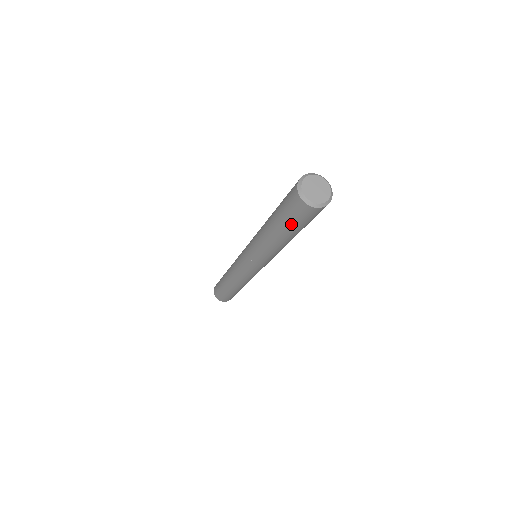
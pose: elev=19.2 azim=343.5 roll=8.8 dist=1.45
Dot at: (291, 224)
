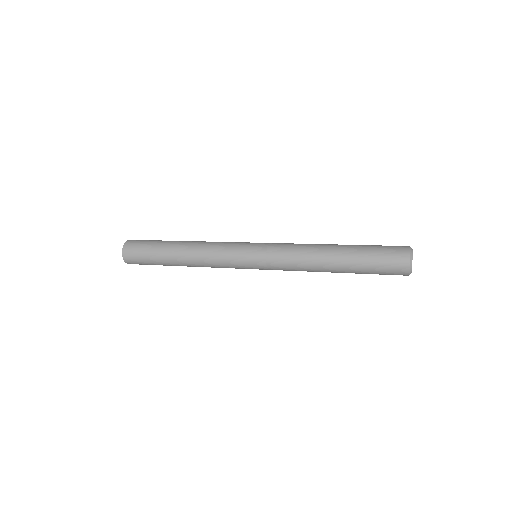
Dot at: occluded
